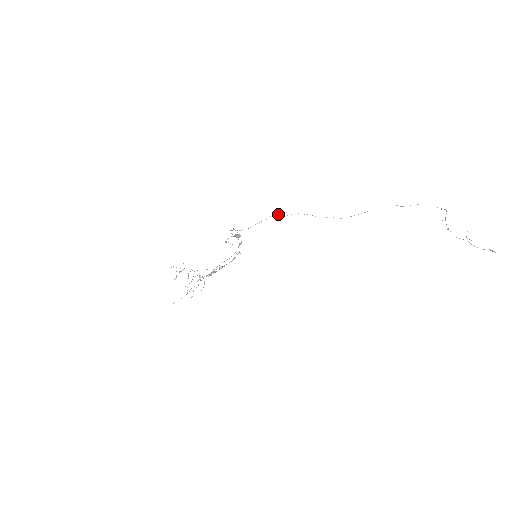
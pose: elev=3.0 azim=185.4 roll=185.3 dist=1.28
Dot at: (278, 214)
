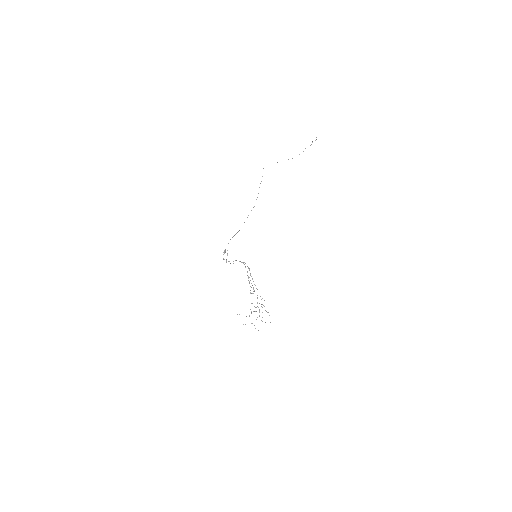
Dot at: occluded
